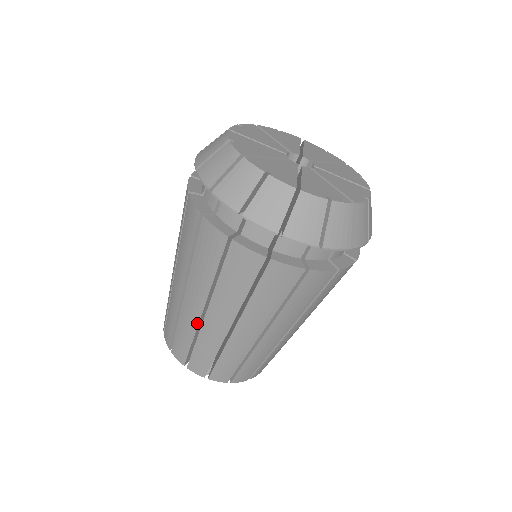
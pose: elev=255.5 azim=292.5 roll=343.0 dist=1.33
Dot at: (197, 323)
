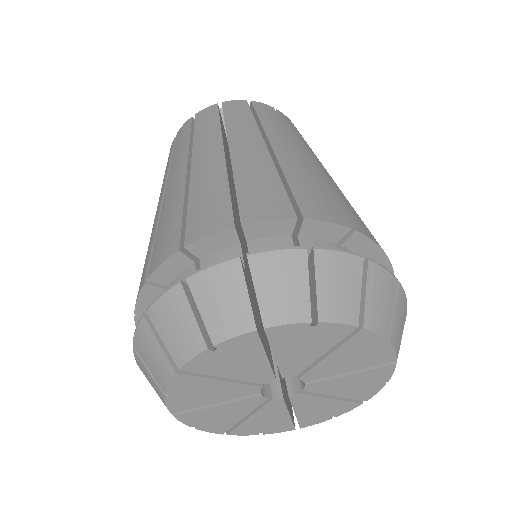
Dot at: occluded
